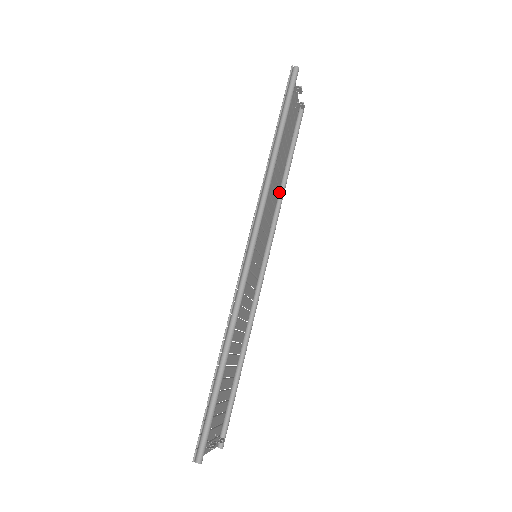
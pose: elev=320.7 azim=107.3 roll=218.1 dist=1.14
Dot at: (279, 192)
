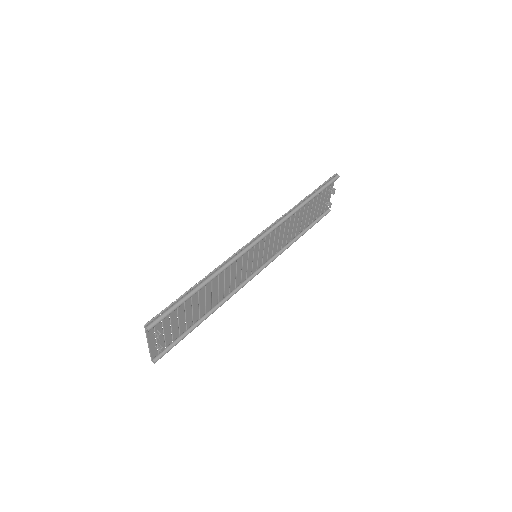
Dot at: (289, 242)
